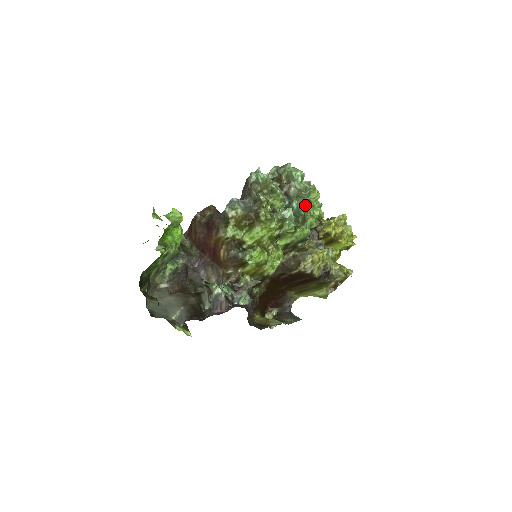
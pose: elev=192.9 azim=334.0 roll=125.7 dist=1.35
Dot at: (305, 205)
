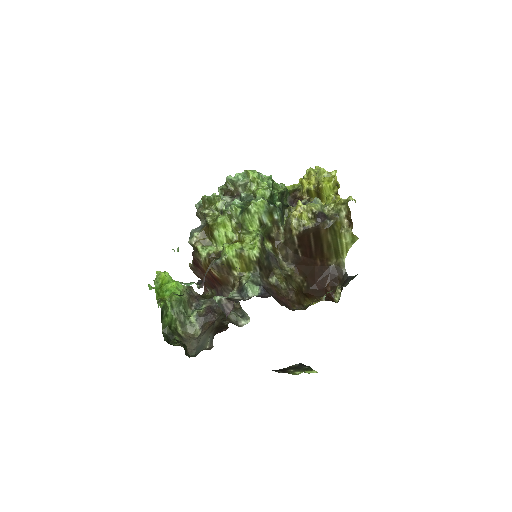
Dot at: (252, 188)
